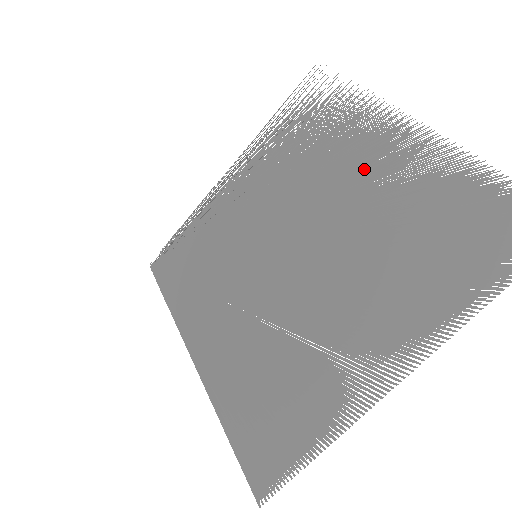
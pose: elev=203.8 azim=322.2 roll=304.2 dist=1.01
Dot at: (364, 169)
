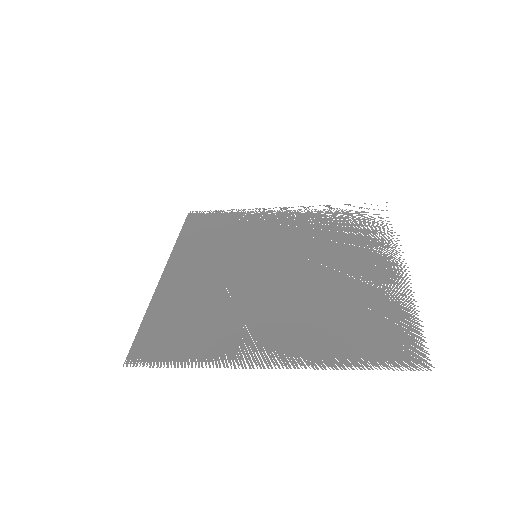
Dot at: occluded
